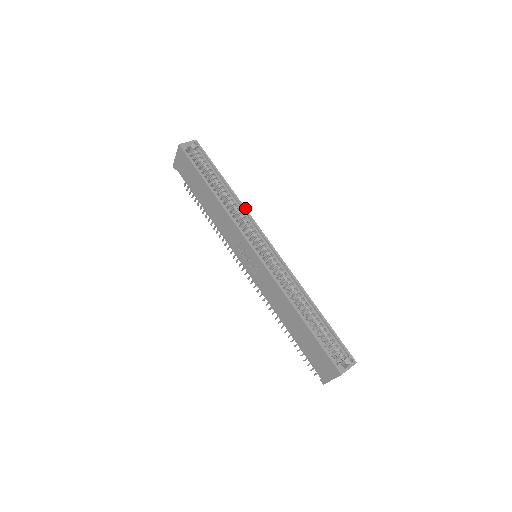
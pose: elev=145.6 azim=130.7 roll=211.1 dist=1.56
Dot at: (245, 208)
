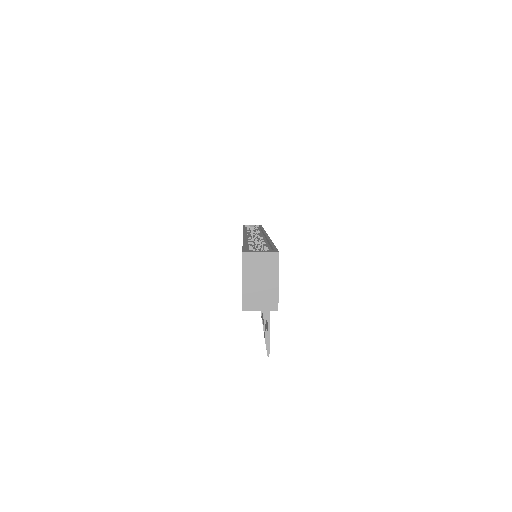
Dot at: (264, 230)
